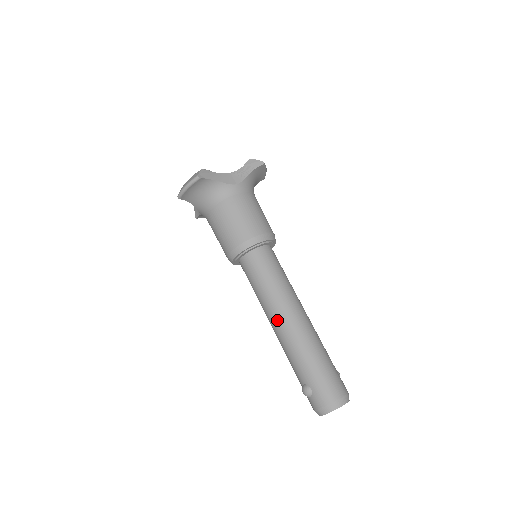
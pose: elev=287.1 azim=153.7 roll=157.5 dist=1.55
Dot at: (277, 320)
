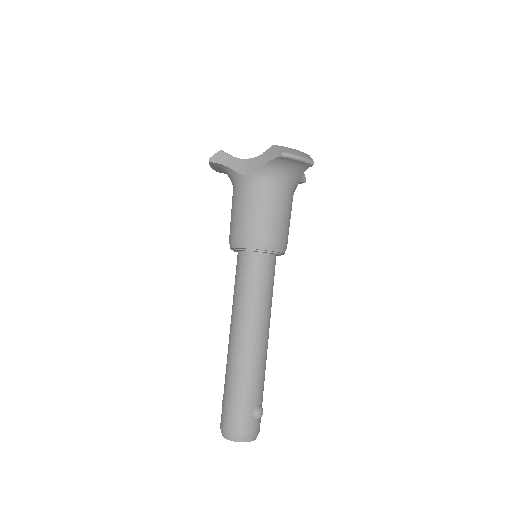
Dot at: occluded
